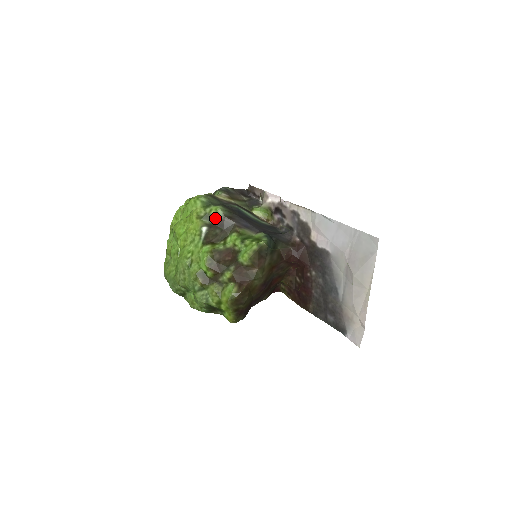
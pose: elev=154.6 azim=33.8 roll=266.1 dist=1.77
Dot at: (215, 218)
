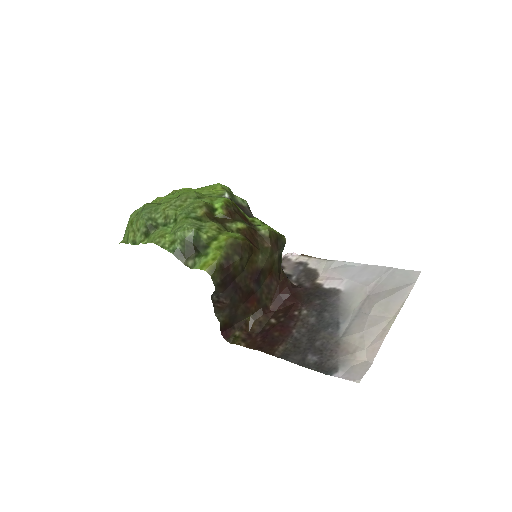
Dot at: (238, 201)
